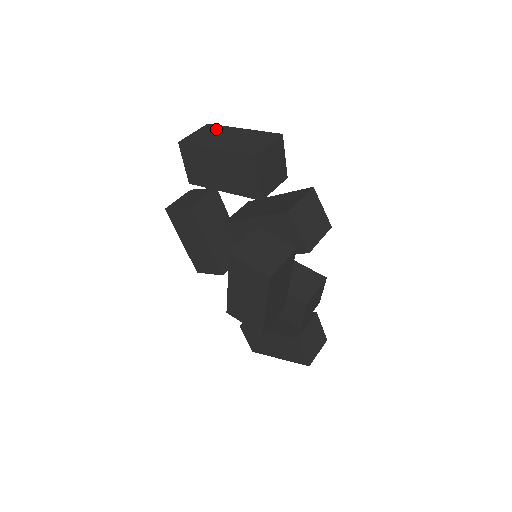
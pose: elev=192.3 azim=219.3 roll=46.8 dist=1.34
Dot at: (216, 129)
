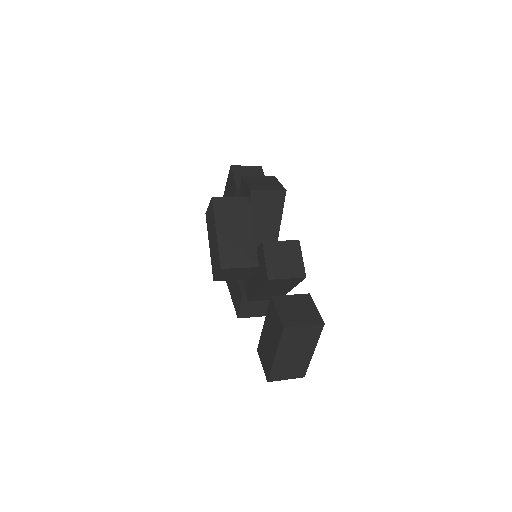
Dot at: occluded
